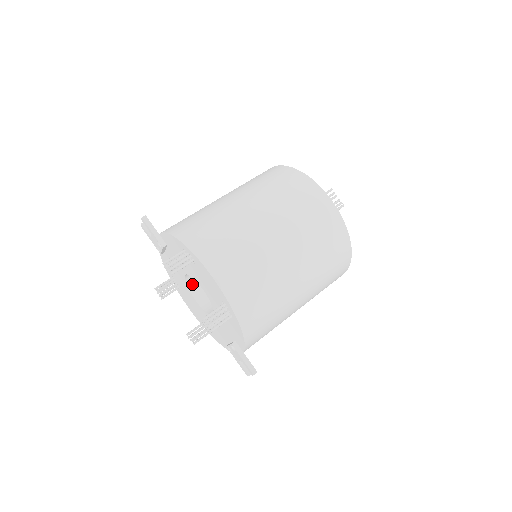
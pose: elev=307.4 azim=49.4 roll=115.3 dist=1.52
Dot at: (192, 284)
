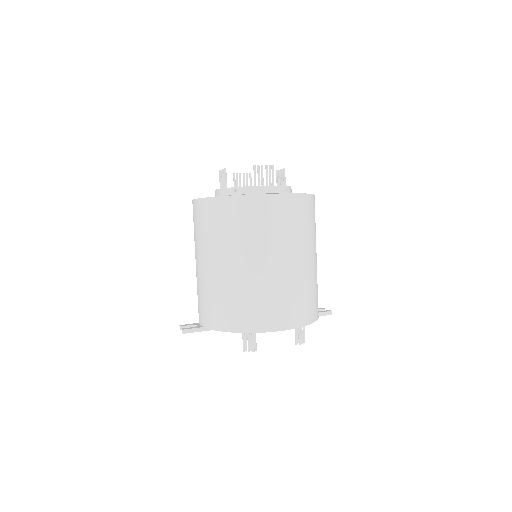
Dot at: occluded
